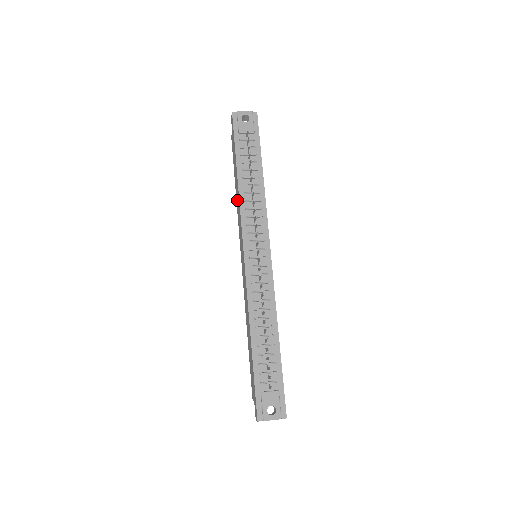
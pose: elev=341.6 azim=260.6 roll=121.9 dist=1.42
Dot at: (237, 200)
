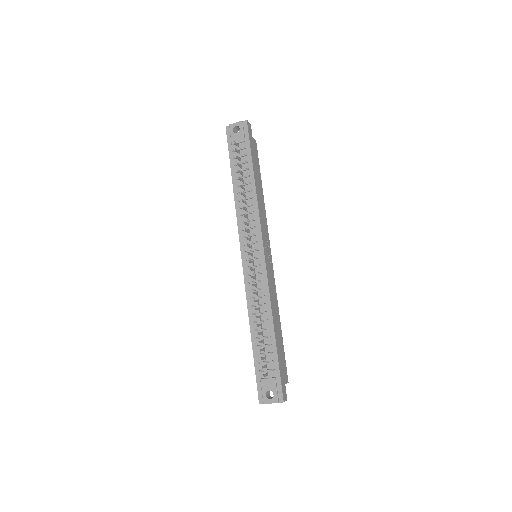
Dot at: occluded
